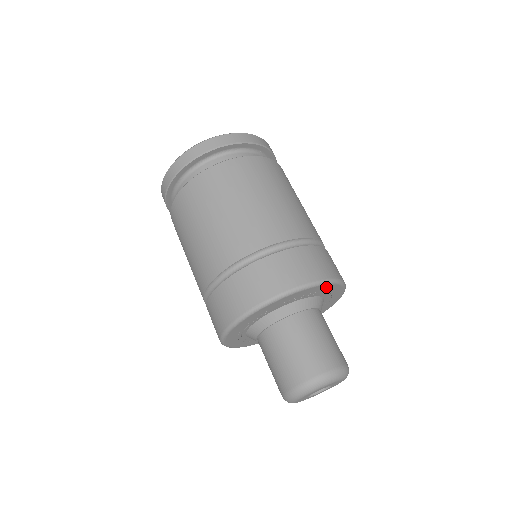
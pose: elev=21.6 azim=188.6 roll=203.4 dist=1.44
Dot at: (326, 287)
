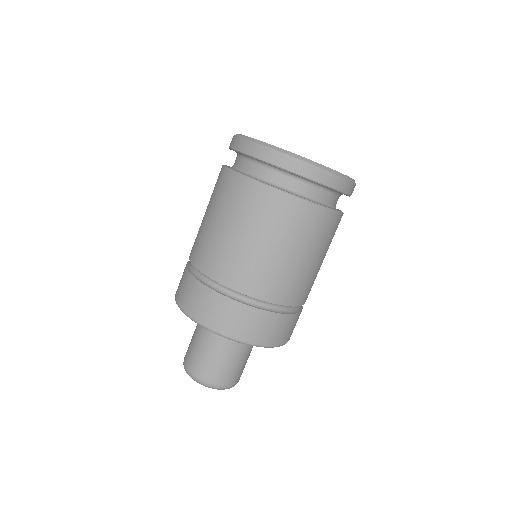
Dot at: occluded
